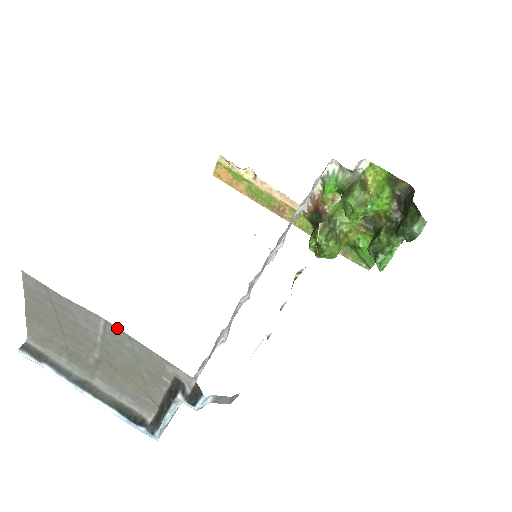
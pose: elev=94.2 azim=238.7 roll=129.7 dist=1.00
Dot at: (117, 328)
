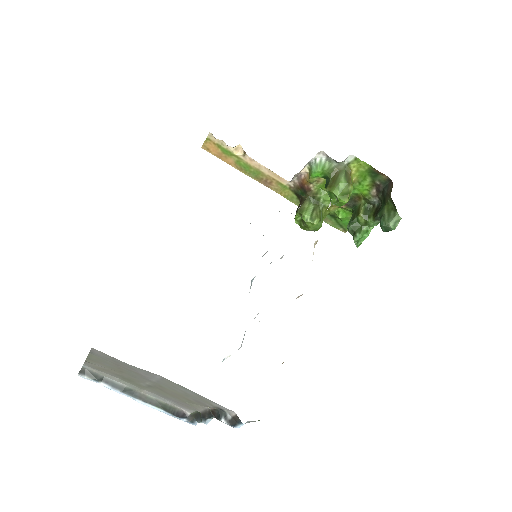
Dot at: occluded
